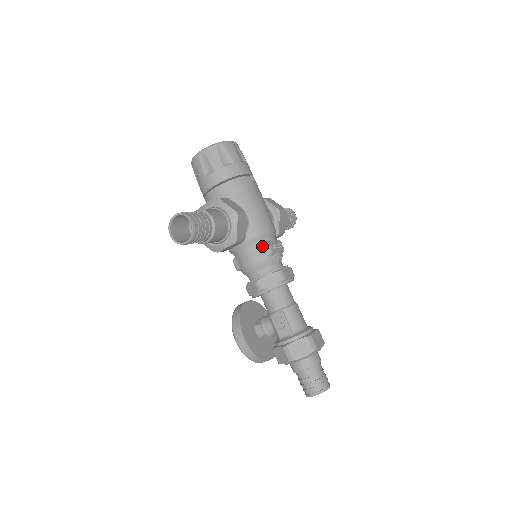
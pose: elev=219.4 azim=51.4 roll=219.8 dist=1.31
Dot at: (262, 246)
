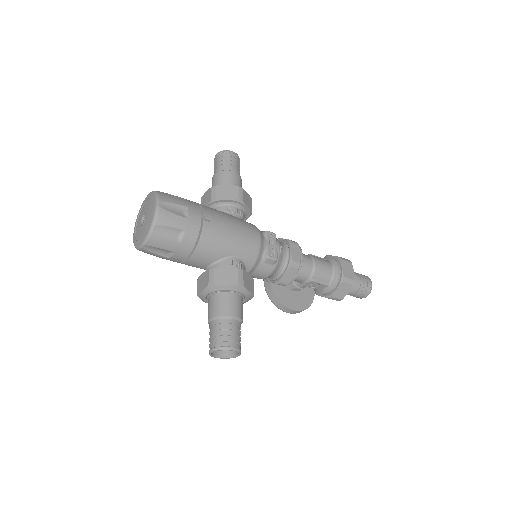
Dot at: (265, 262)
